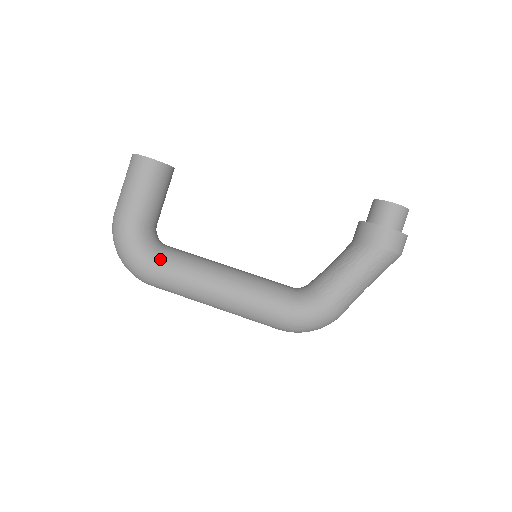
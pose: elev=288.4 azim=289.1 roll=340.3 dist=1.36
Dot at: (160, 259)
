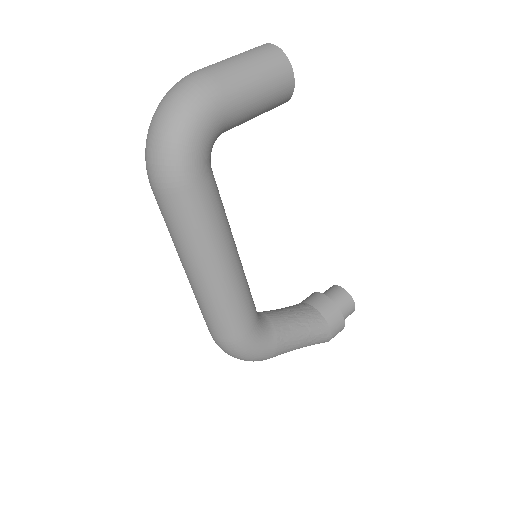
Dot at: (209, 183)
